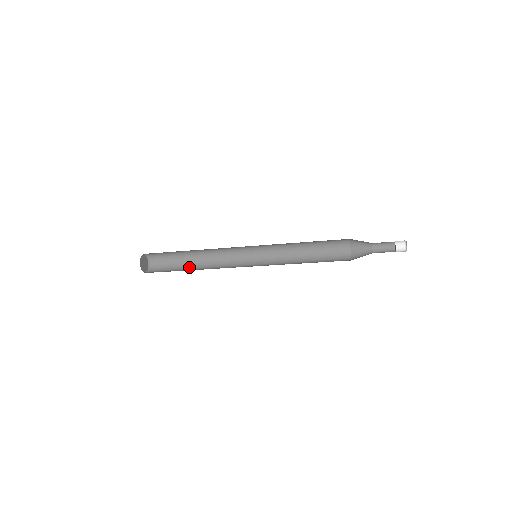
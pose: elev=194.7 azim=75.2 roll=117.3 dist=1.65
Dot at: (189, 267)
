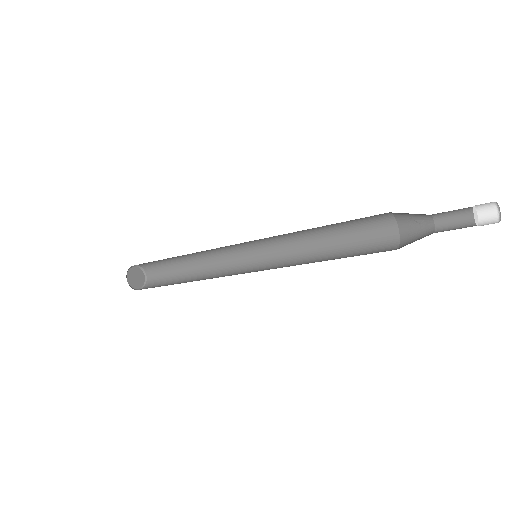
Dot at: (183, 281)
